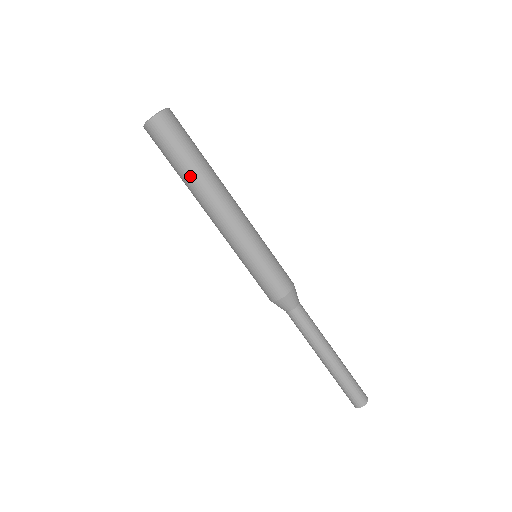
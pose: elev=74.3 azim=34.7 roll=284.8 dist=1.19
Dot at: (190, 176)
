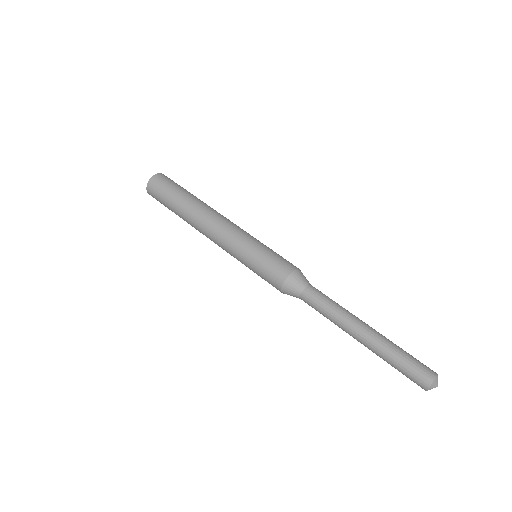
Dot at: (183, 206)
